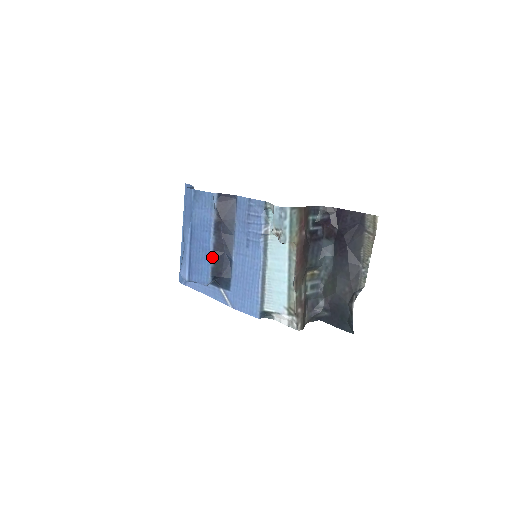
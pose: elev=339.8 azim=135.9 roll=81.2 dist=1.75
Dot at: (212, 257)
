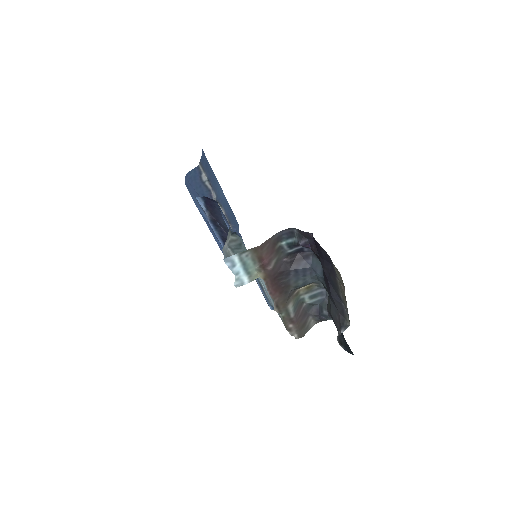
Dot at: occluded
